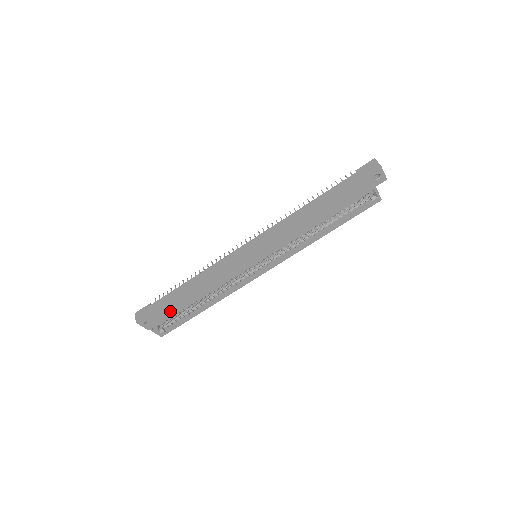
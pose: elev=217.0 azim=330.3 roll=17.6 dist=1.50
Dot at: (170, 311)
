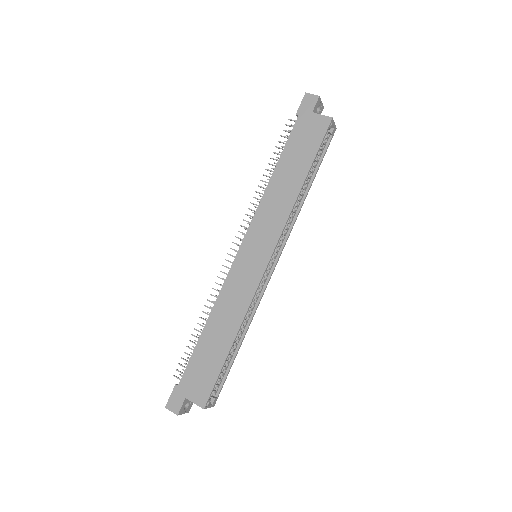
Dot at: (212, 373)
